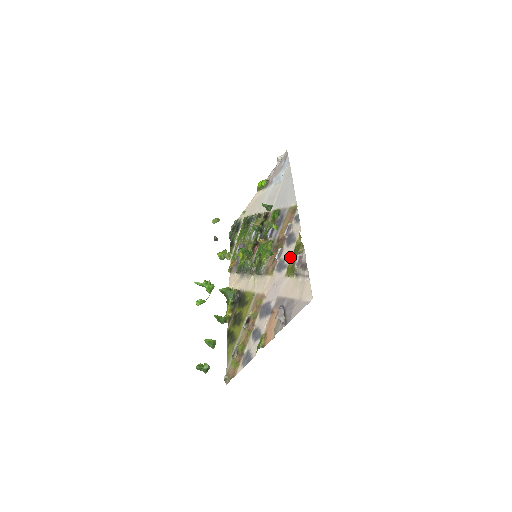
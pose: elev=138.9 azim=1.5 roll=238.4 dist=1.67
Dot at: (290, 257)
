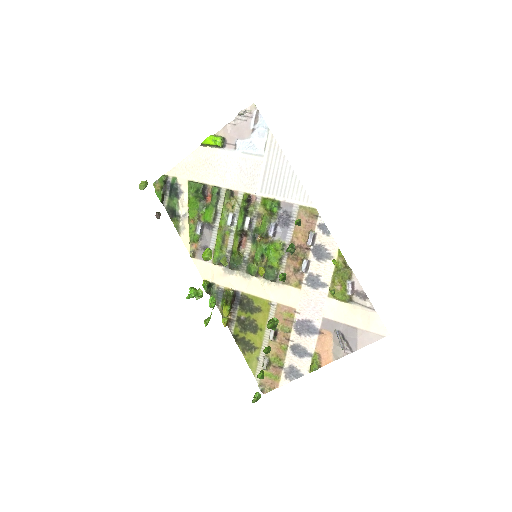
Dot at: (330, 276)
